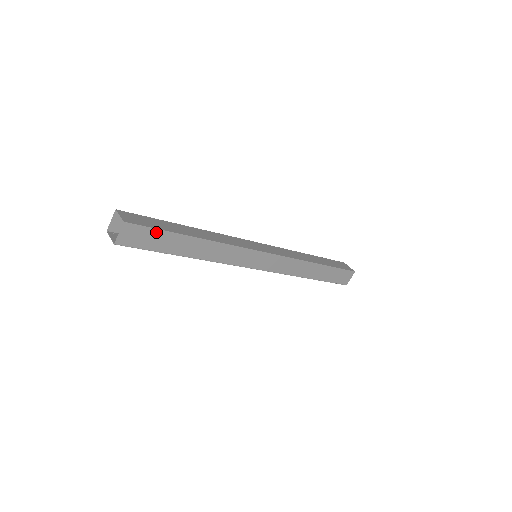
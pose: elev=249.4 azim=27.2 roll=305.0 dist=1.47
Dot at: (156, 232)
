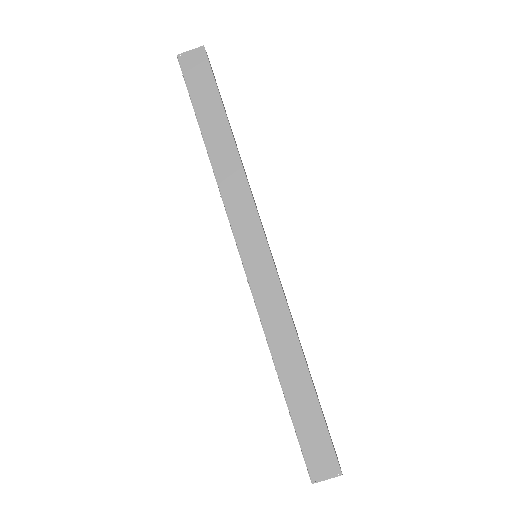
Dot at: (212, 85)
